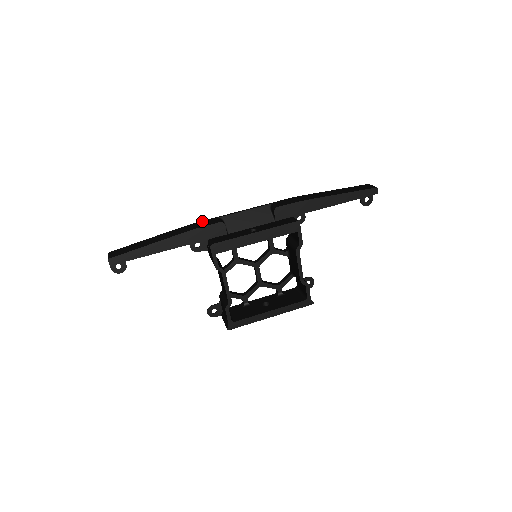
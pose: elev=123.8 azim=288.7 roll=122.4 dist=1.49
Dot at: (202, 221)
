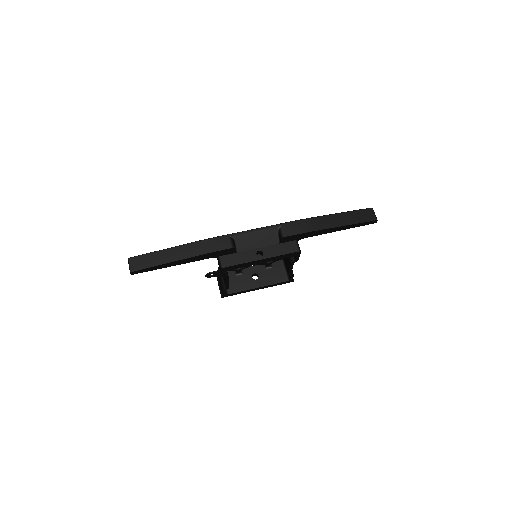
Dot at: (215, 239)
